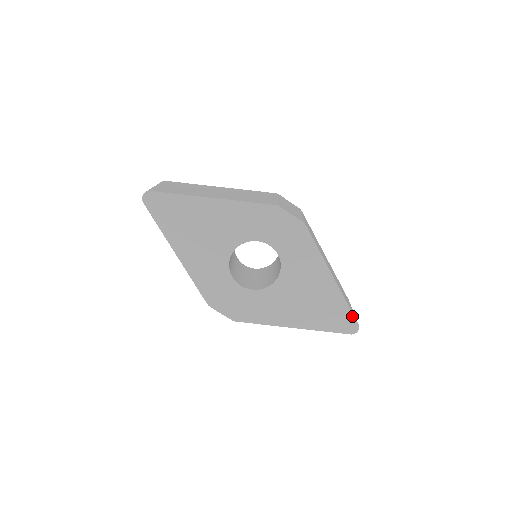
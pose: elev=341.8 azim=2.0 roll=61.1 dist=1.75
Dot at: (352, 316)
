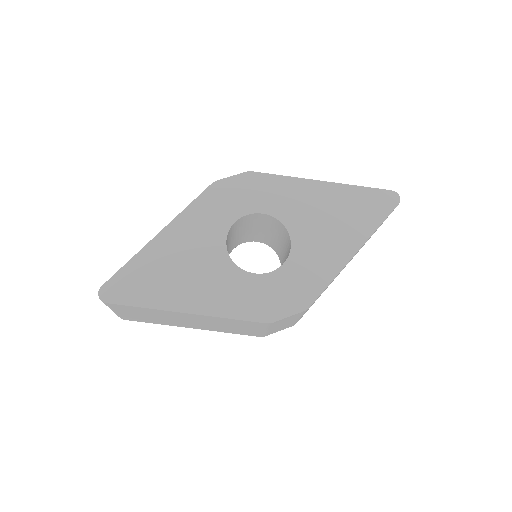
Dot at: (378, 190)
